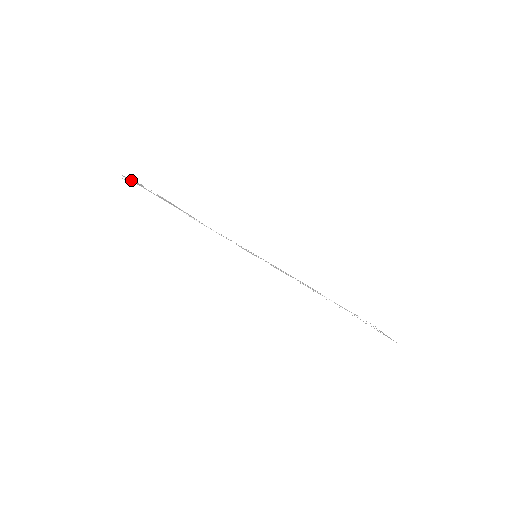
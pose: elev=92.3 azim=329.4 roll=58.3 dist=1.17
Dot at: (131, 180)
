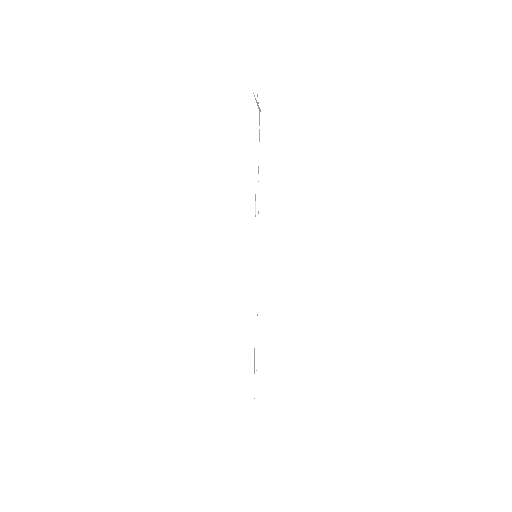
Dot at: occluded
